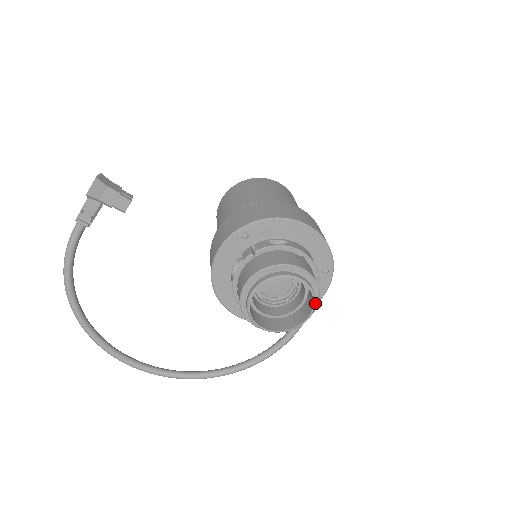
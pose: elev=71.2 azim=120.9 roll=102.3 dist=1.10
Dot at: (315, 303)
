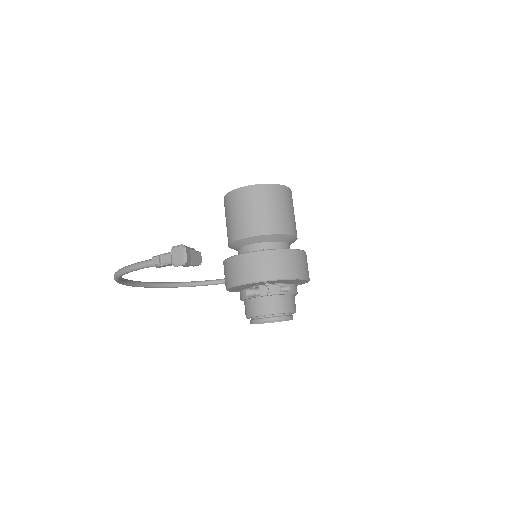
Dot at: occluded
